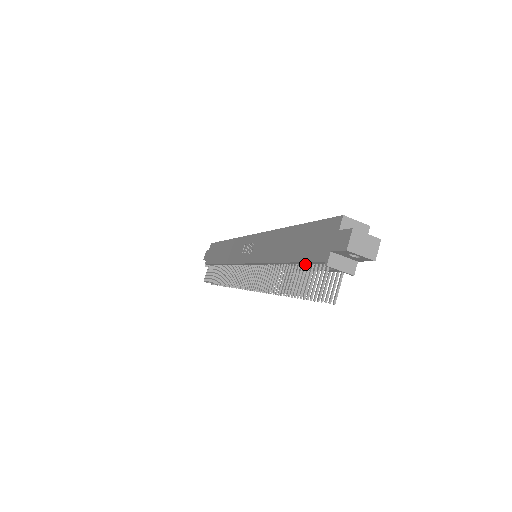
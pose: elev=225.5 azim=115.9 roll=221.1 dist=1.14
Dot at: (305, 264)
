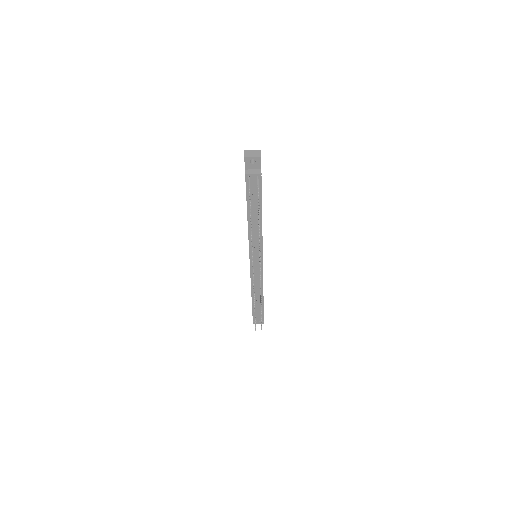
Dot at: occluded
